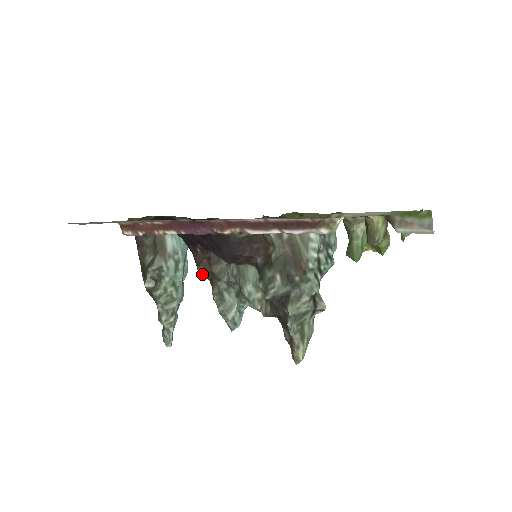
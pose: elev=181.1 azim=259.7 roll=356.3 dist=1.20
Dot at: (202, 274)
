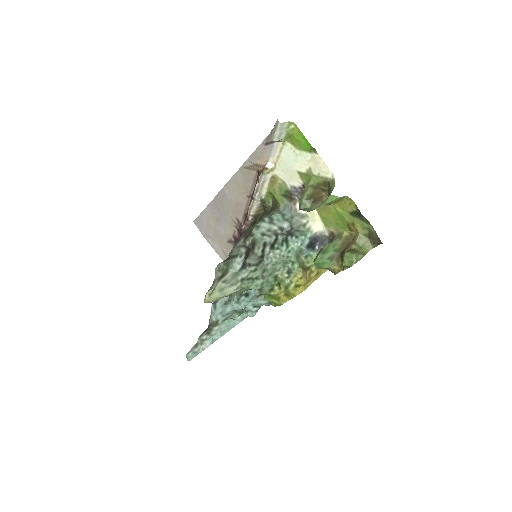
Dot at: occluded
